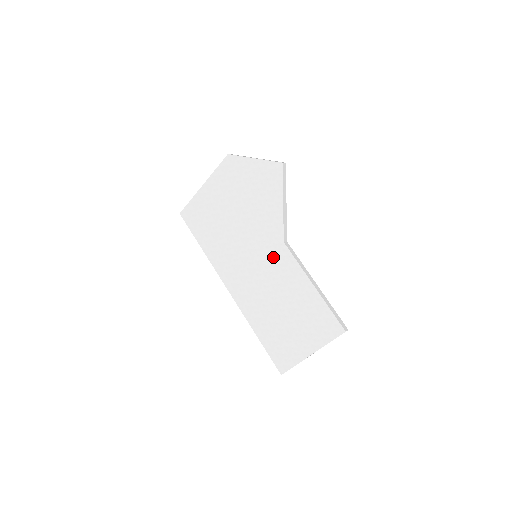
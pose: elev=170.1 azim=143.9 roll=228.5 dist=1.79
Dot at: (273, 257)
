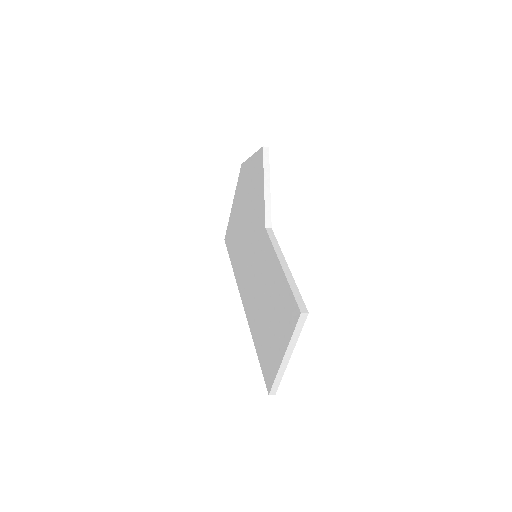
Dot at: (261, 249)
